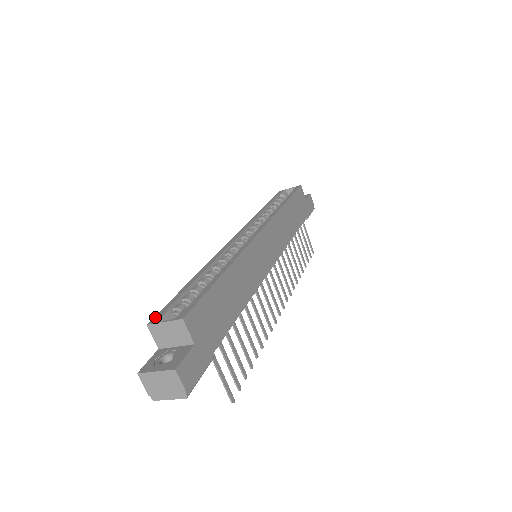
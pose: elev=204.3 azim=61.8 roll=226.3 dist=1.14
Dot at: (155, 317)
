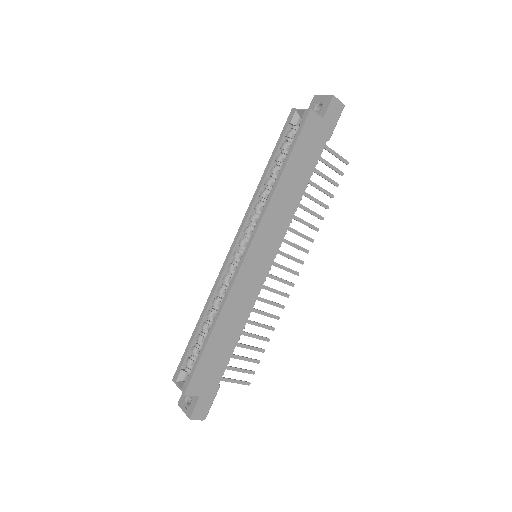
Dot at: (176, 373)
